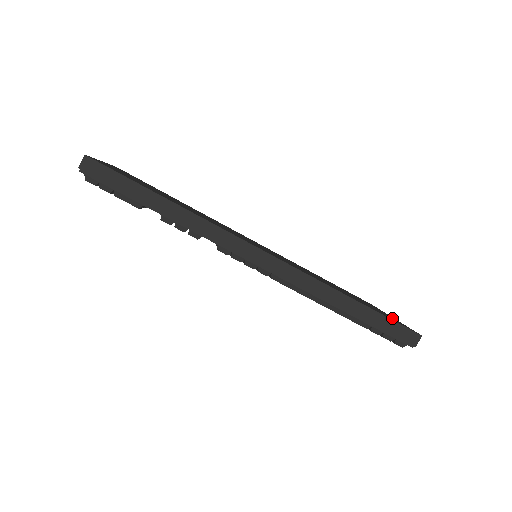
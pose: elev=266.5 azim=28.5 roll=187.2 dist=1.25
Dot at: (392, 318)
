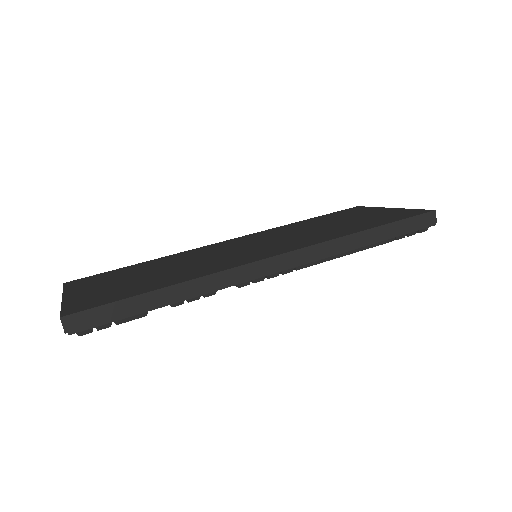
Dot at: (397, 212)
